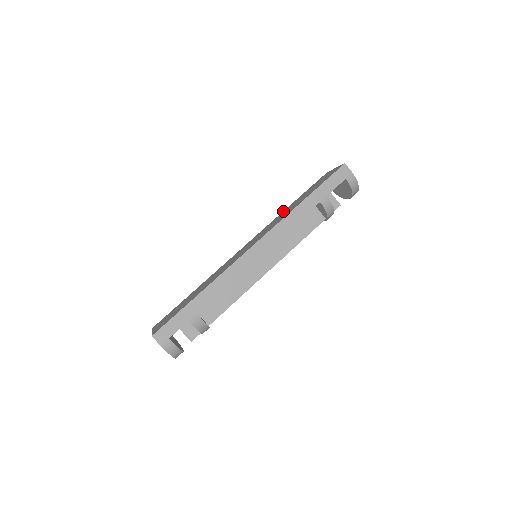
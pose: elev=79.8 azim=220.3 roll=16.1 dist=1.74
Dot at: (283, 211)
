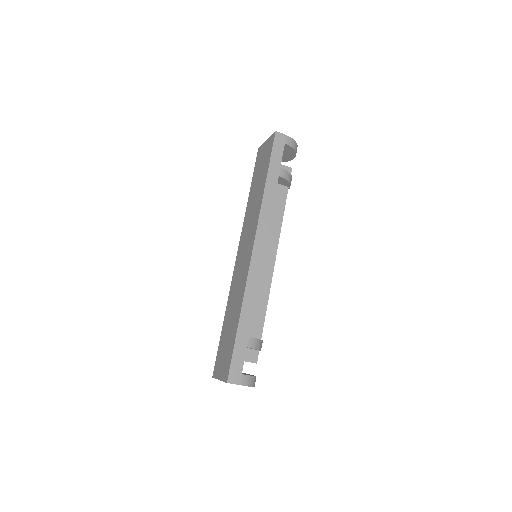
Dot at: (247, 204)
